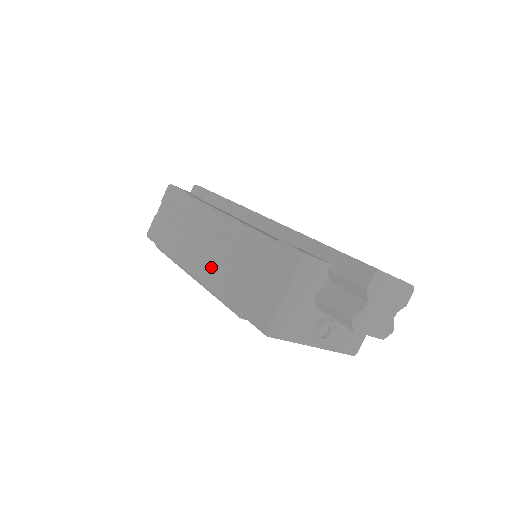
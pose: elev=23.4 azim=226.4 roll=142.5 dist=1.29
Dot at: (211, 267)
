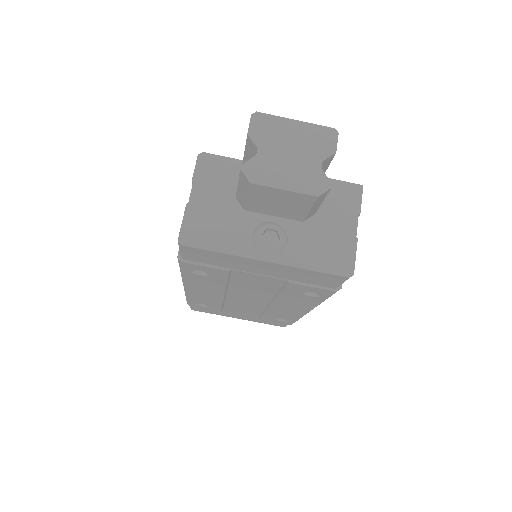
Dot at: occluded
